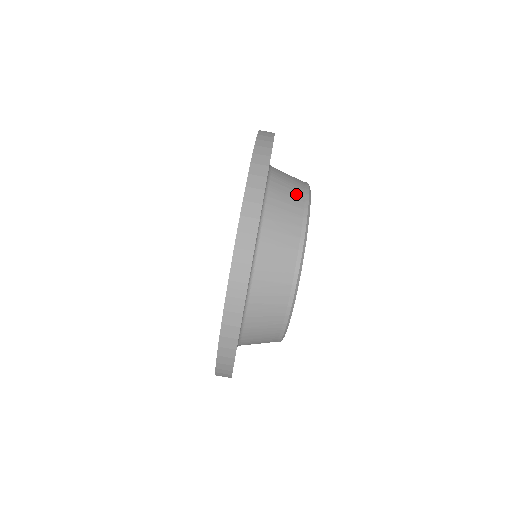
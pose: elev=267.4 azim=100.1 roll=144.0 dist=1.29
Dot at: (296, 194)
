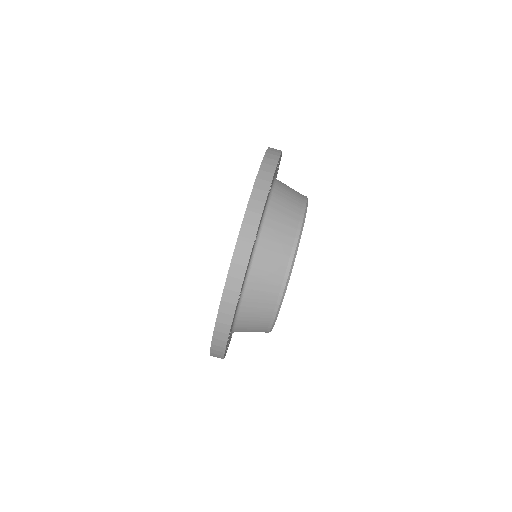
Dot at: (295, 202)
